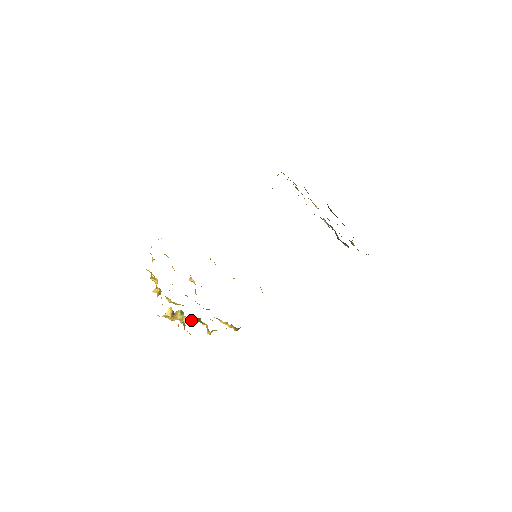
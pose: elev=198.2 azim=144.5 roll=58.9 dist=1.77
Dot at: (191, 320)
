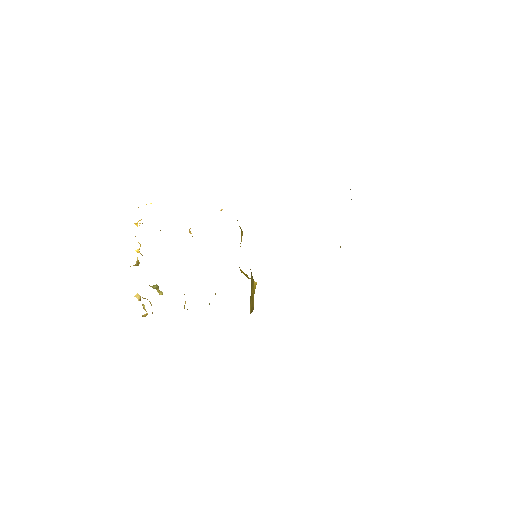
Dot at: occluded
